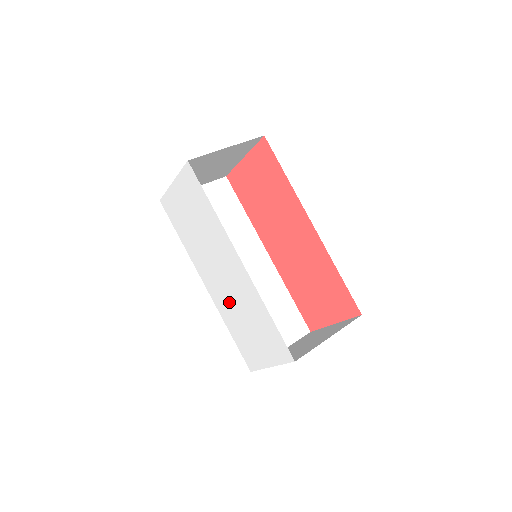
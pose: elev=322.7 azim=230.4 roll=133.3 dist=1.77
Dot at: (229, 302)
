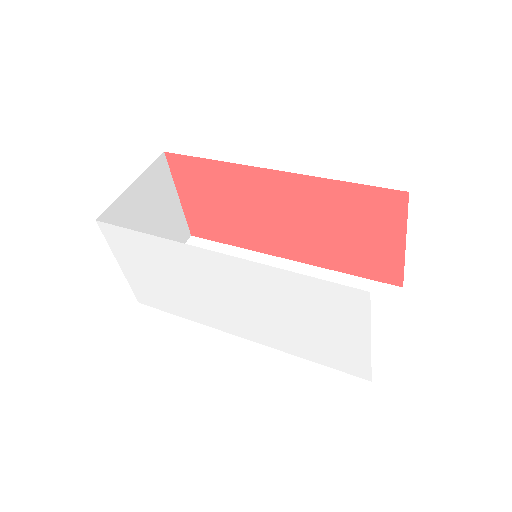
Dot at: (267, 322)
